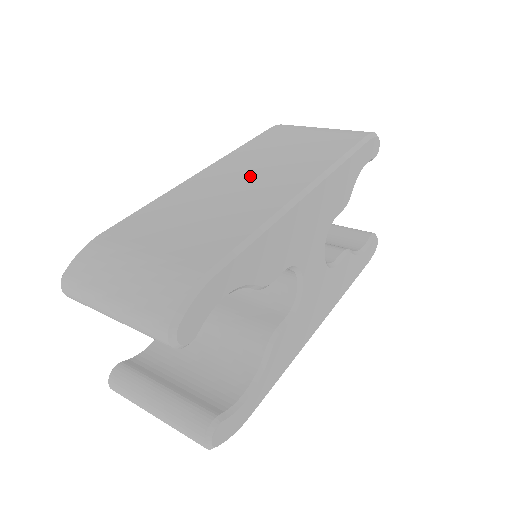
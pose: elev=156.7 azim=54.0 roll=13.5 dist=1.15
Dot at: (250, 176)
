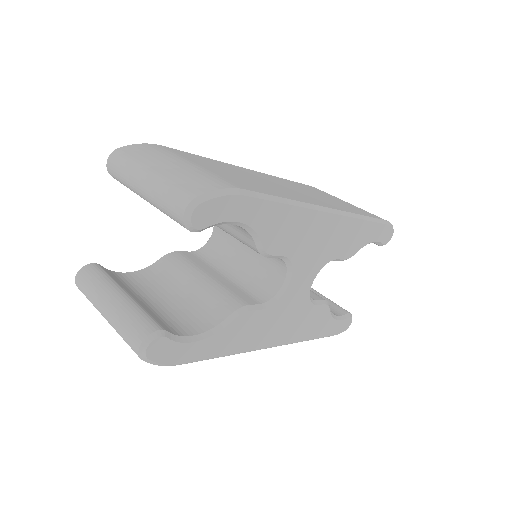
Dot at: (289, 187)
